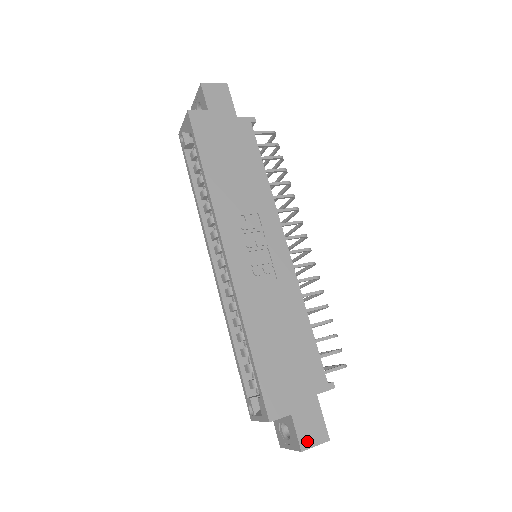
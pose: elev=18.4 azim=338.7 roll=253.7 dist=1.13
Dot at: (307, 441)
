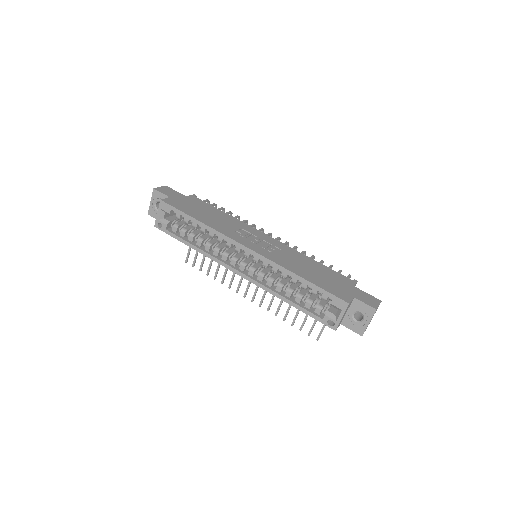
Dot at: (373, 305)
